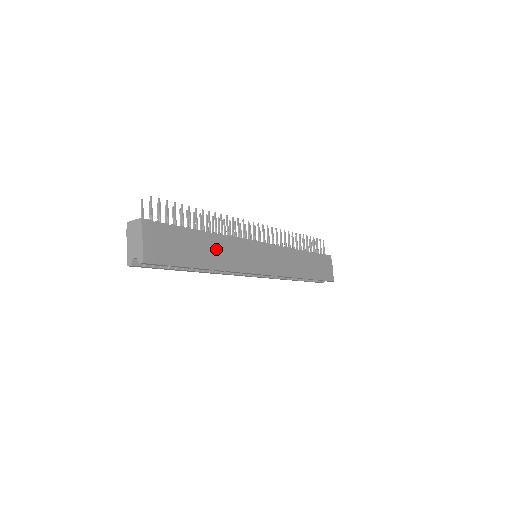
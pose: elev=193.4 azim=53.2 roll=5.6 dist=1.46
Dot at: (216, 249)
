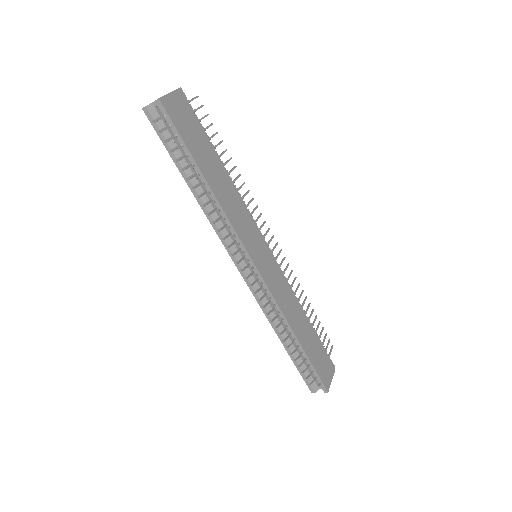
Dot at: (224, 185)
